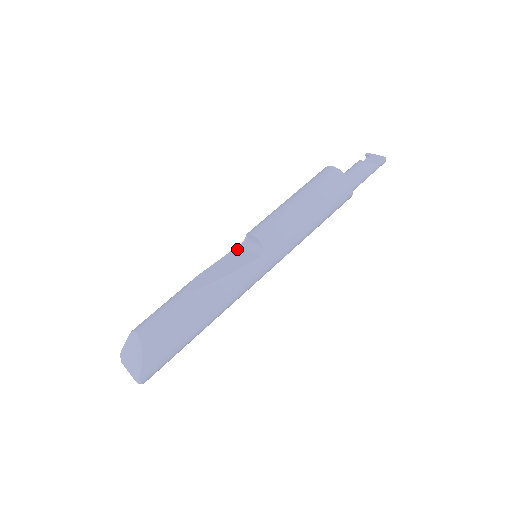
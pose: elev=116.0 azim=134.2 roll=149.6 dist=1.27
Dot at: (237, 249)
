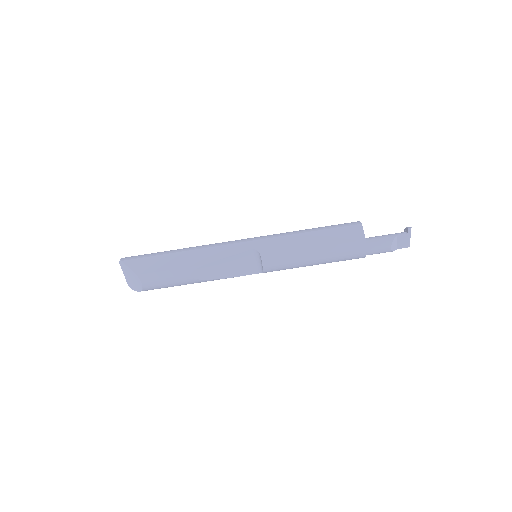
Dot at: (247, 254)
